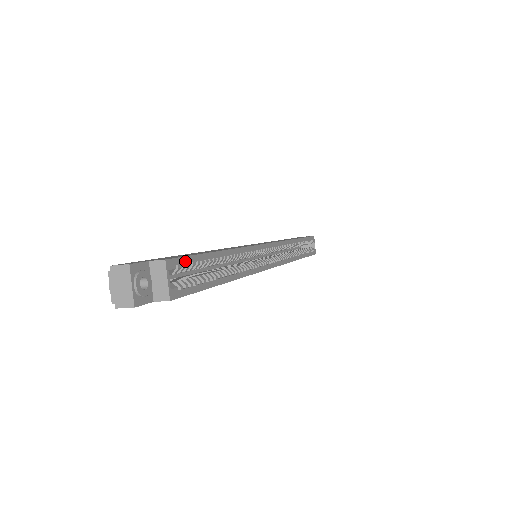
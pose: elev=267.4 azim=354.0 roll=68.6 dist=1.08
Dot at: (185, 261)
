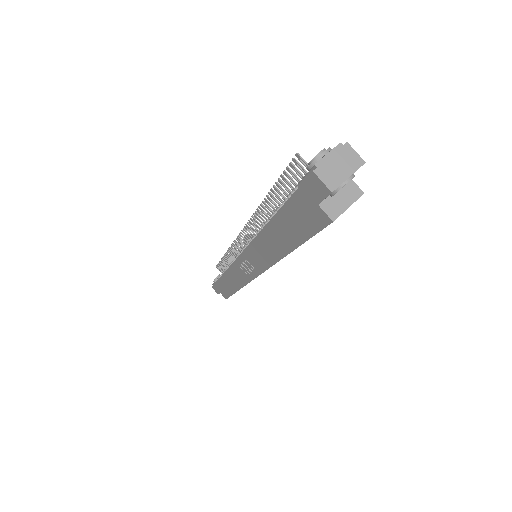
Dot at: occluded
